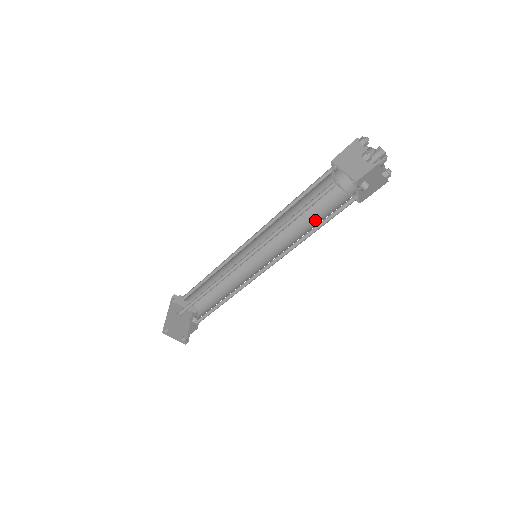
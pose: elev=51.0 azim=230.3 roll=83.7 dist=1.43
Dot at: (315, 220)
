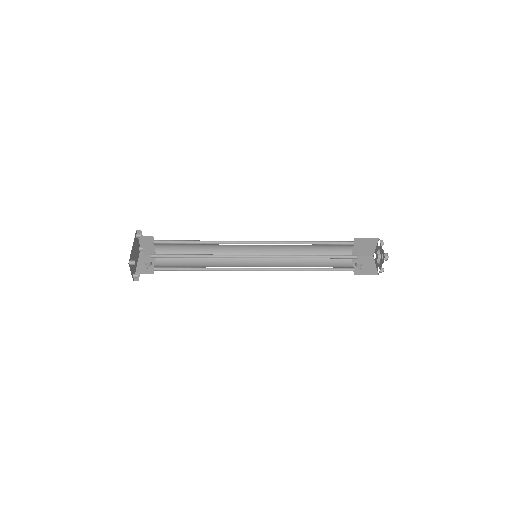
Dot at: (313, 261)
